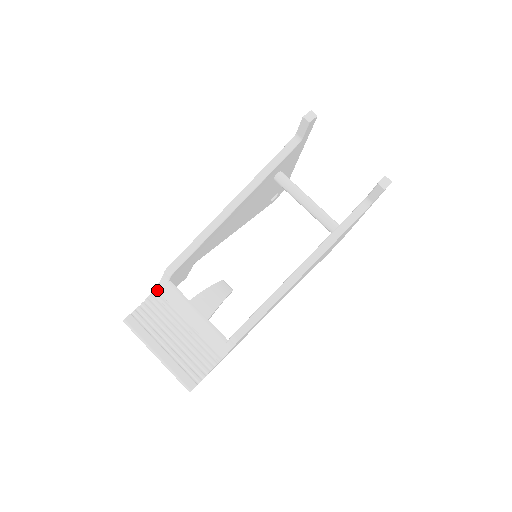
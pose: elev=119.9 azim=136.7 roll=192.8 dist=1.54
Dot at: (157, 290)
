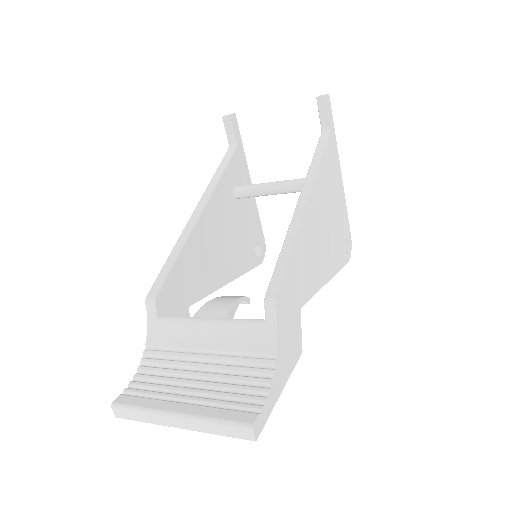
Dot at: (148, 345)
